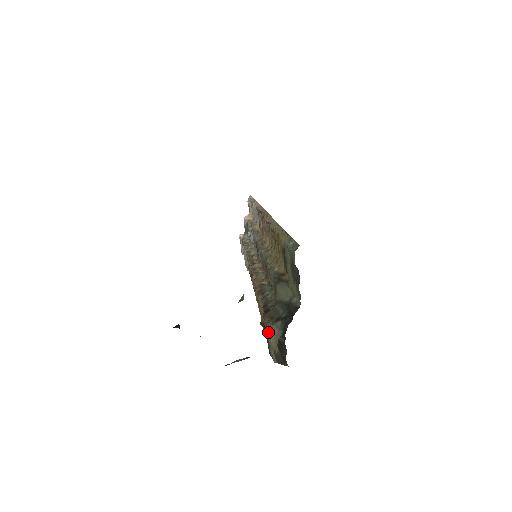
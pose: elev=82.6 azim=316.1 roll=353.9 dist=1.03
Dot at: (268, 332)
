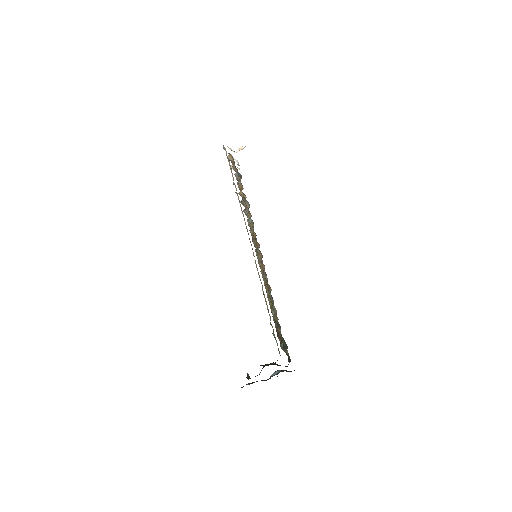
Dot at: occluded
